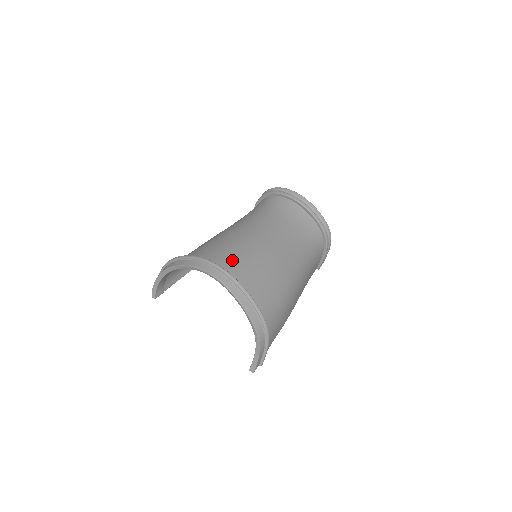
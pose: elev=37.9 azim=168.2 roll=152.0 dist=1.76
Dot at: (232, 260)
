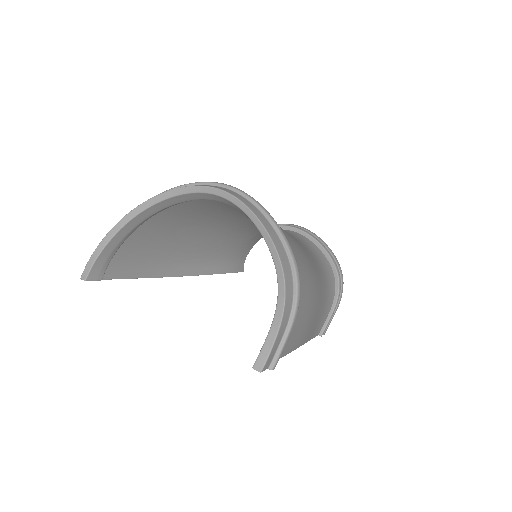
Dot at: occluded
